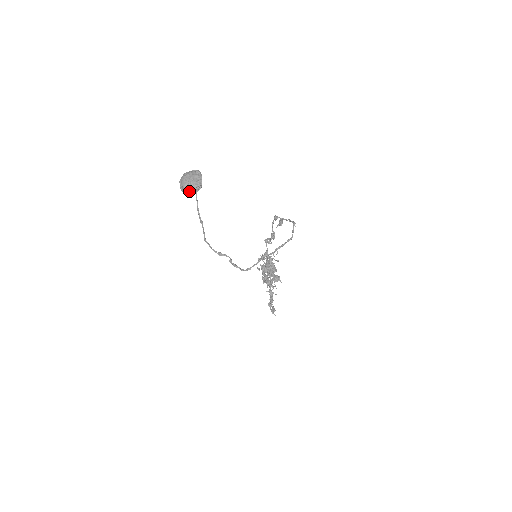
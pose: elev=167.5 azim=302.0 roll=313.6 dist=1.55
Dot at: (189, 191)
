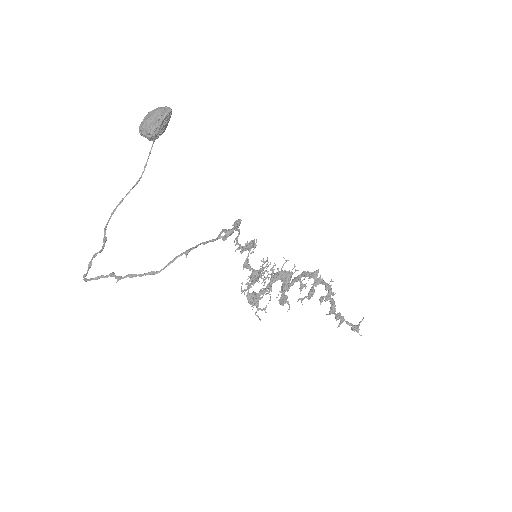
Dot at: (144, 136)
